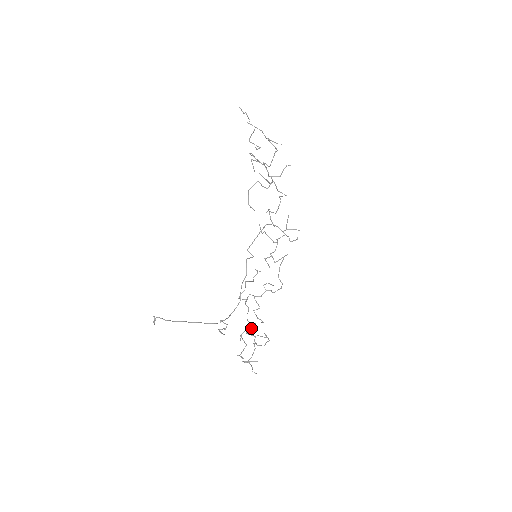
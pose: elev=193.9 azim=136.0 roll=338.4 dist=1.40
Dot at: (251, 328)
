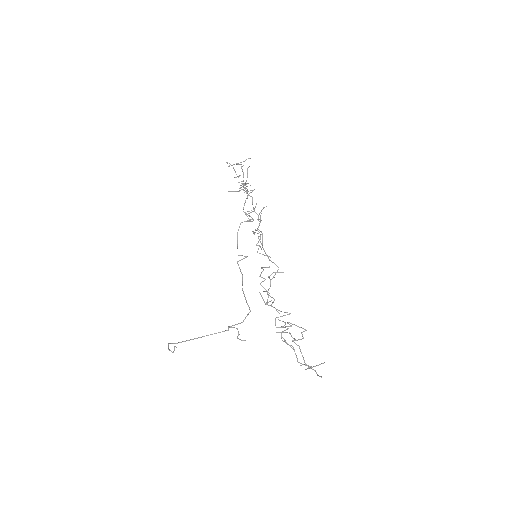
Dot at: (283, 326)
